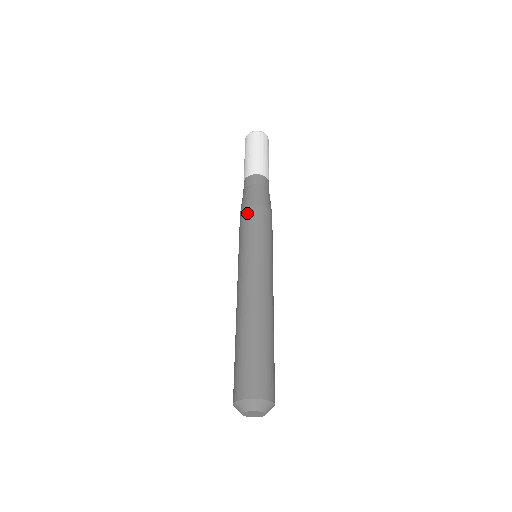
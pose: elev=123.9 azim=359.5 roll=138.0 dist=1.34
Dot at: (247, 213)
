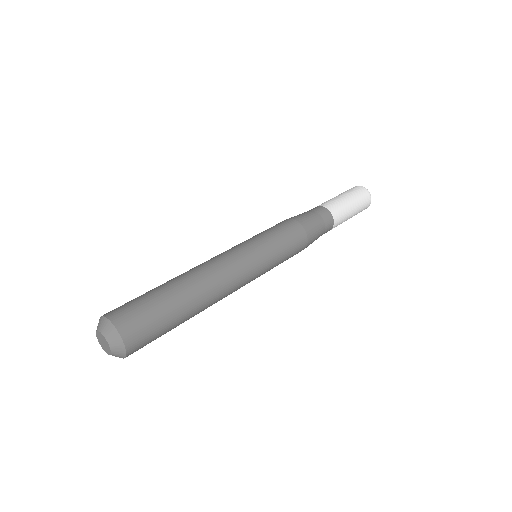
Dot at: occluded
